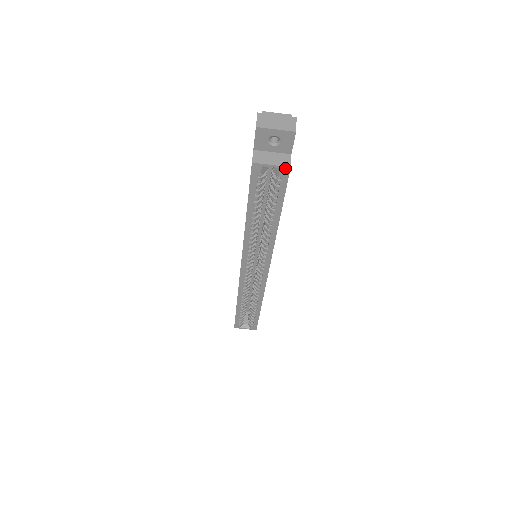
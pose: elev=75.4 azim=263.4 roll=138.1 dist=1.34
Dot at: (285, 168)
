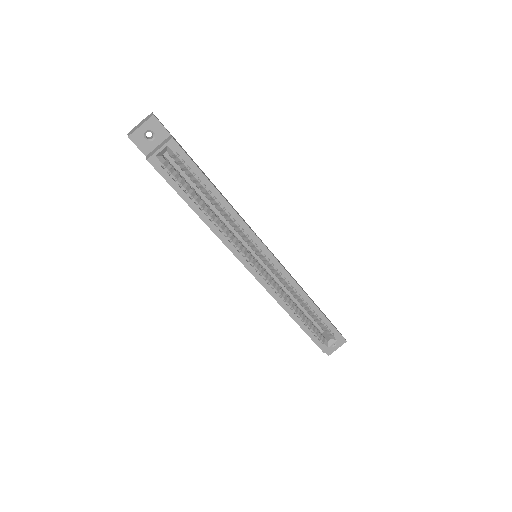
Dot at: (170, 142)
